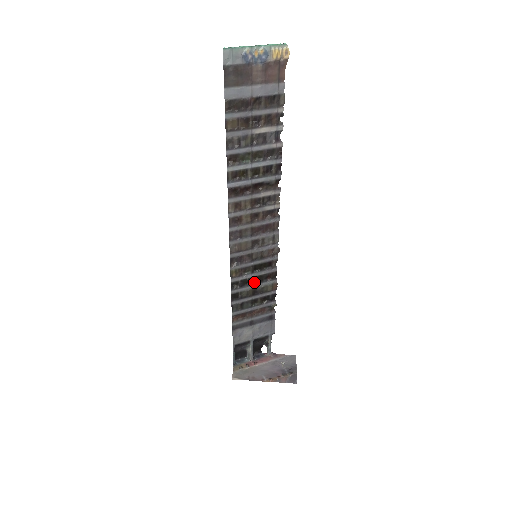
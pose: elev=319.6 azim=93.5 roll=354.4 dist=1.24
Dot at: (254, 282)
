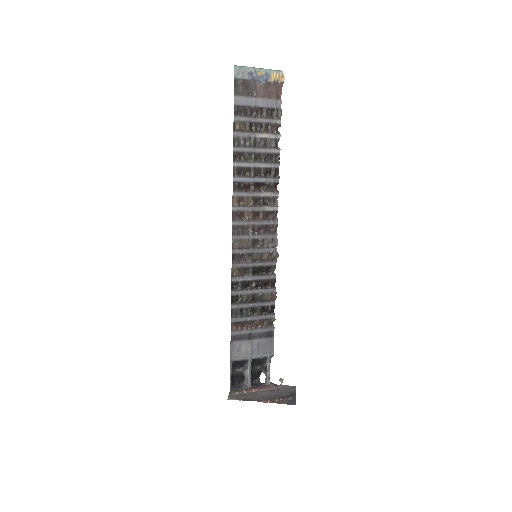
Dot at: (254, 287)
